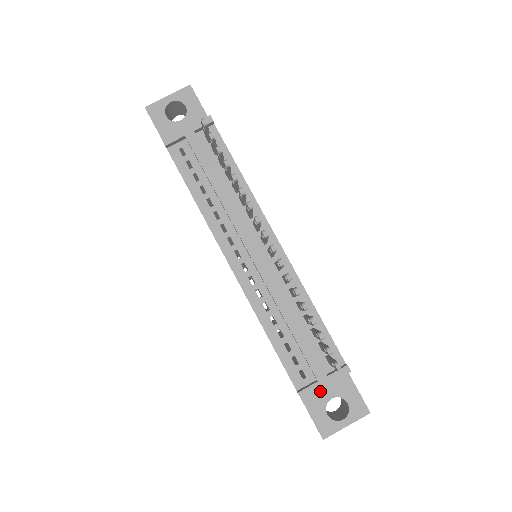
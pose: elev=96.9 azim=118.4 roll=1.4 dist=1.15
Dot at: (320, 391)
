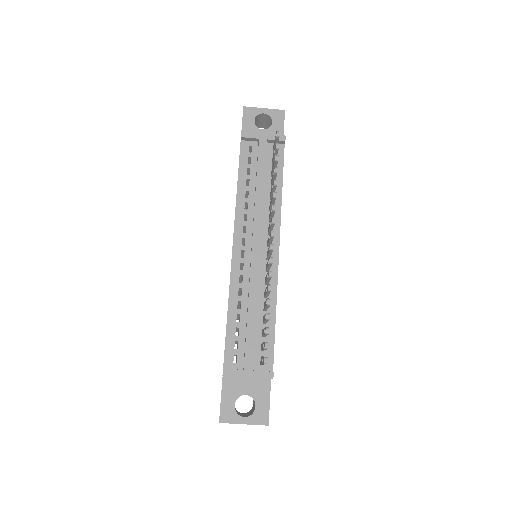
Dot at: (240, 383)
